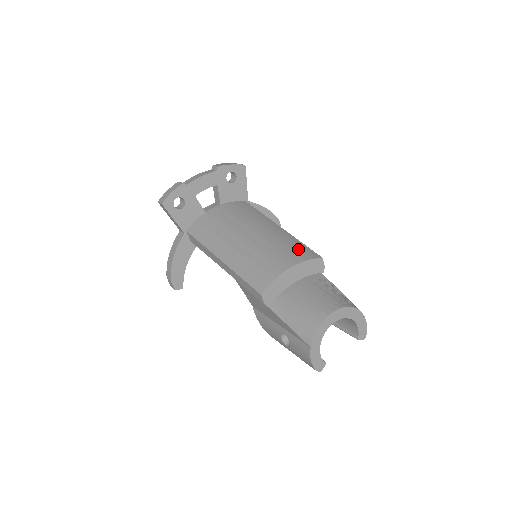
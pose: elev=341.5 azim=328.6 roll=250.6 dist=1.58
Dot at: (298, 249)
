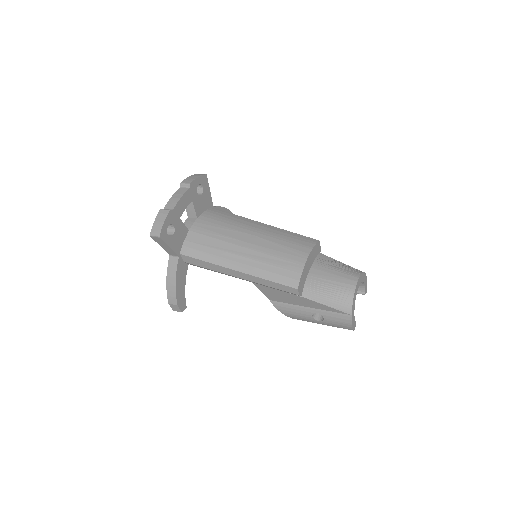
Dot at: (298, 240)
